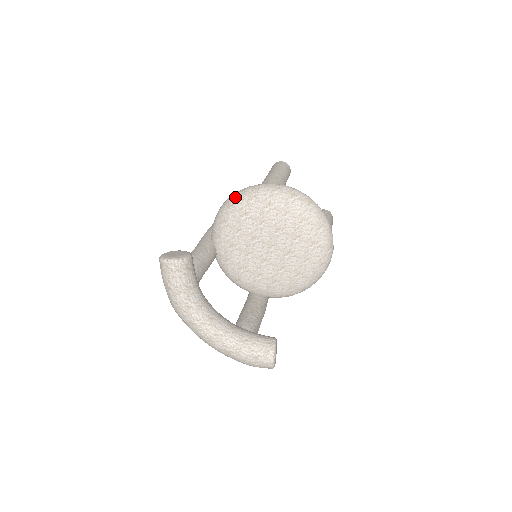
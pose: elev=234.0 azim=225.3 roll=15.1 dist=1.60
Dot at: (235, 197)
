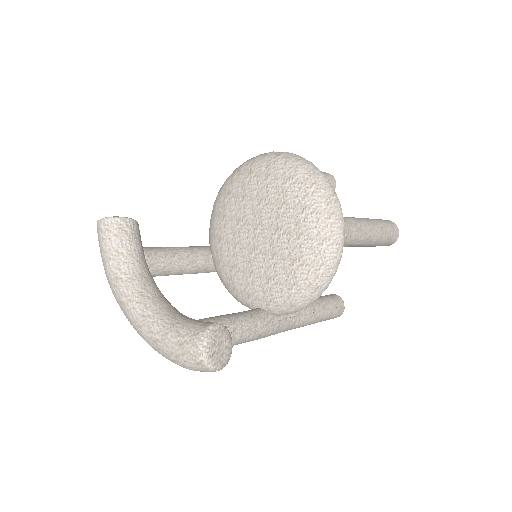
Dot at: (224, 182)
